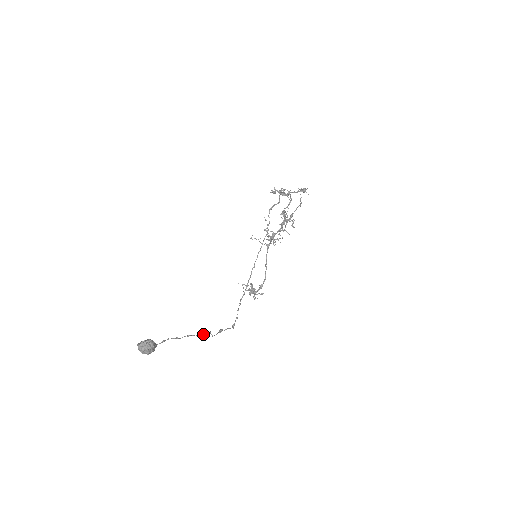
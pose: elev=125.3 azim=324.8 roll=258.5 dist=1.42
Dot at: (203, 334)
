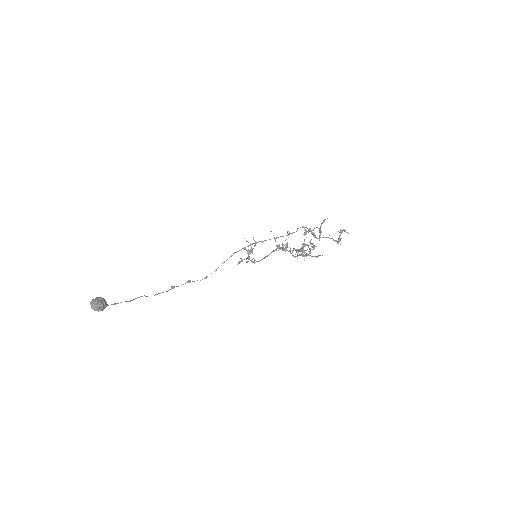
Dot at: (163, 292)
